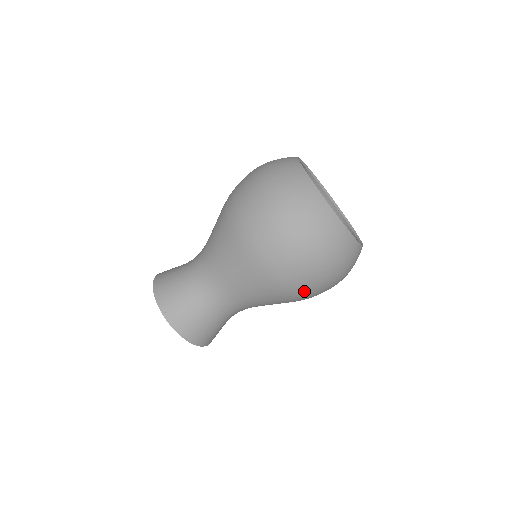
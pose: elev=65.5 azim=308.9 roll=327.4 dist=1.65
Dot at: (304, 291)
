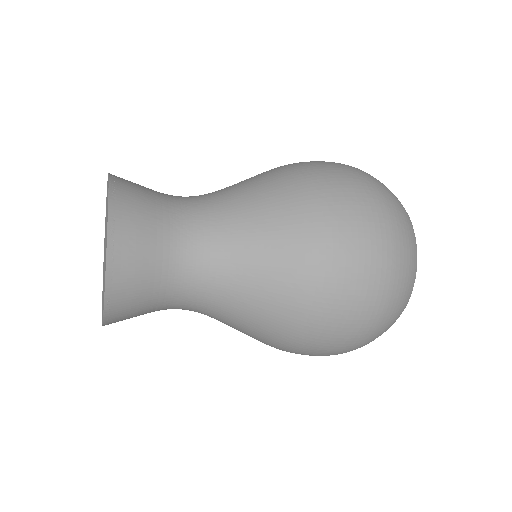
Dot at: occluded
